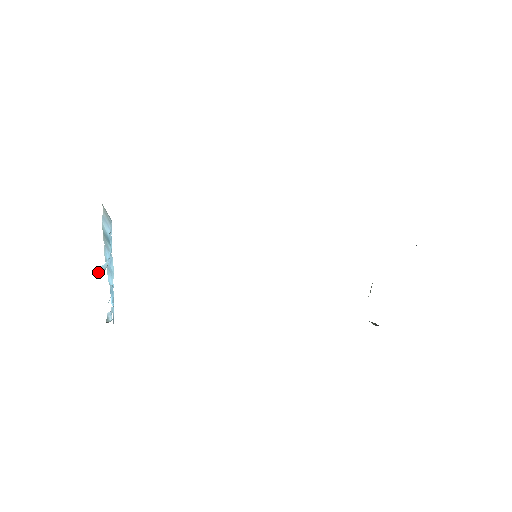
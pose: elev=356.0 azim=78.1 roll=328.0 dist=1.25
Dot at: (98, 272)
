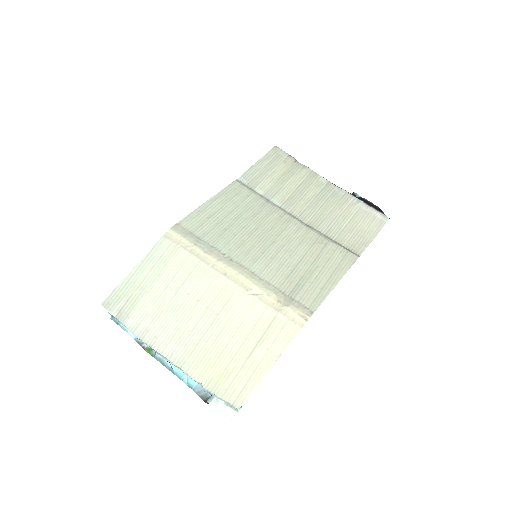
Dot at: (206, 398)
